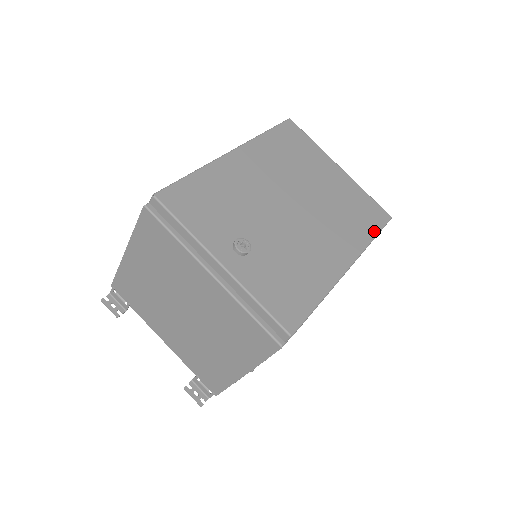
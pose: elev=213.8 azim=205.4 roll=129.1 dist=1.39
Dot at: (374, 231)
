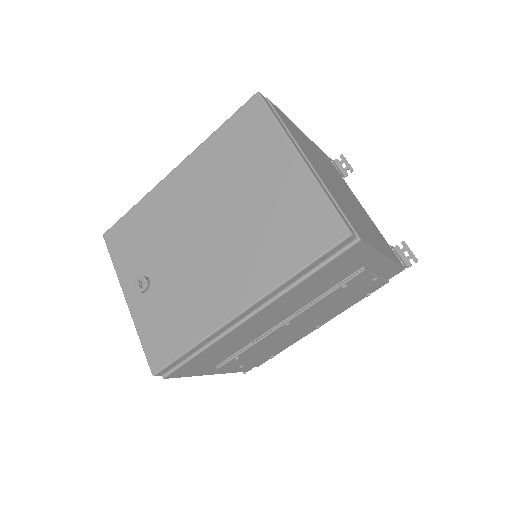
Dot at: (303, 261)
